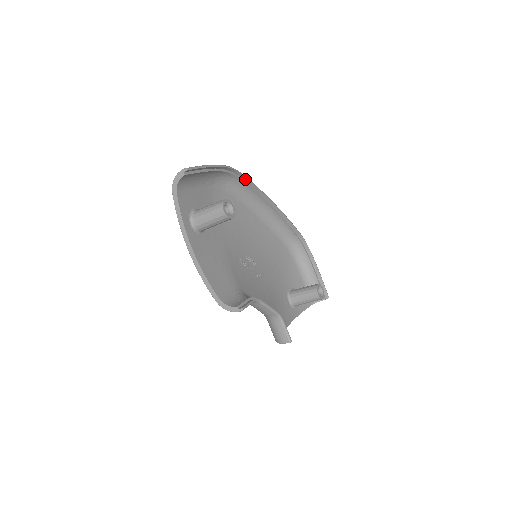
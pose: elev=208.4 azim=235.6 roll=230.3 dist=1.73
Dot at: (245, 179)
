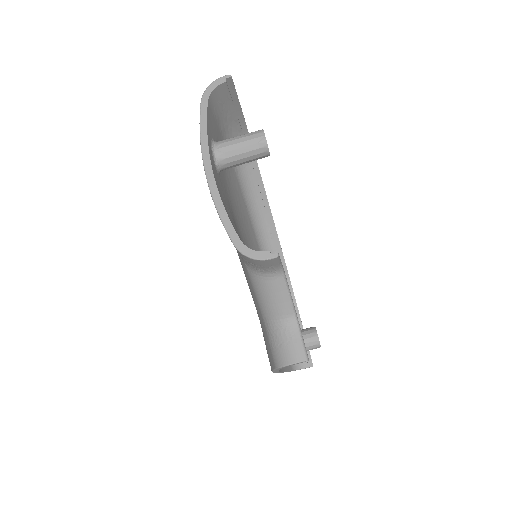
Dot at: (256, 167)
